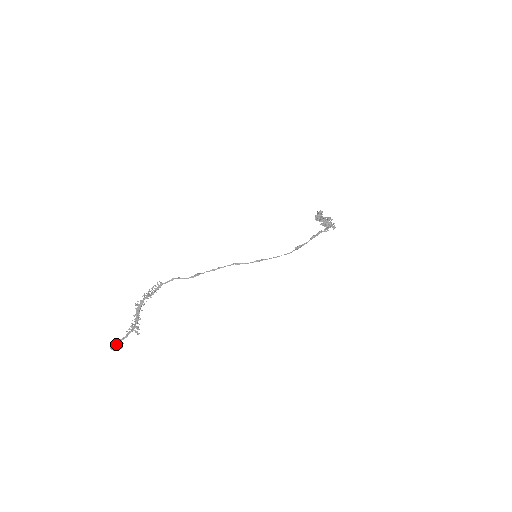
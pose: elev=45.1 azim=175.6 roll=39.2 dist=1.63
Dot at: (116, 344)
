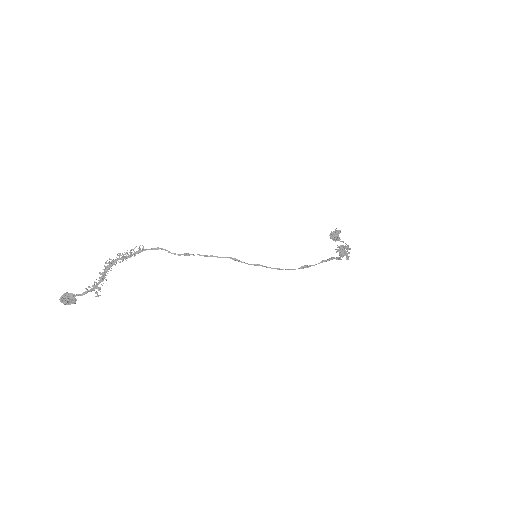
Dot at: (68, 298)
